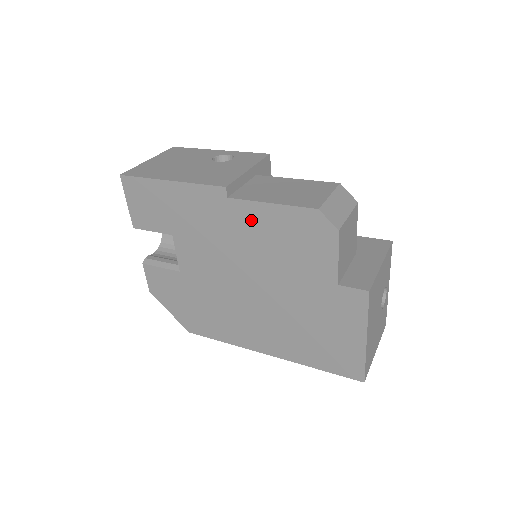
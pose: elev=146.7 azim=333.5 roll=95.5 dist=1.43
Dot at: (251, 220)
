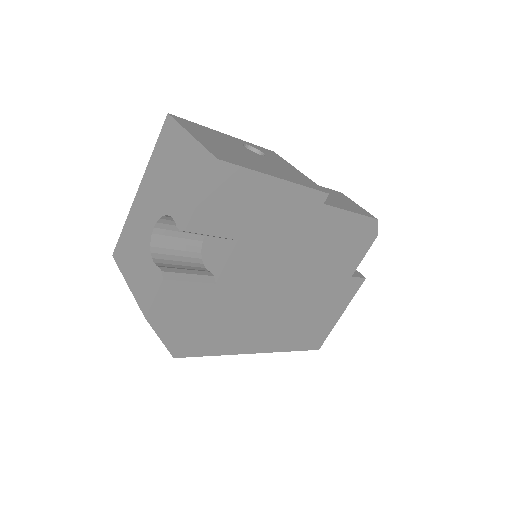
Dot at: (329, 226)
